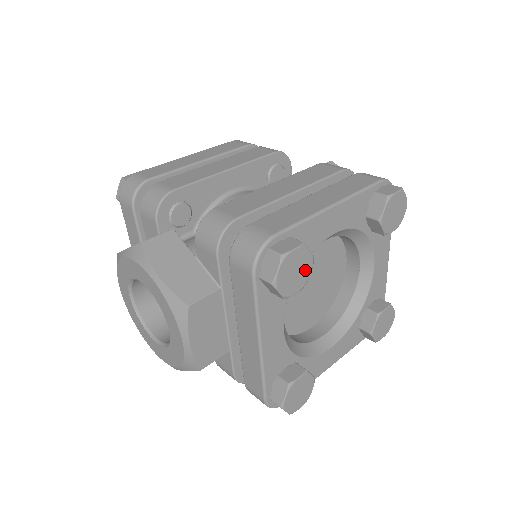
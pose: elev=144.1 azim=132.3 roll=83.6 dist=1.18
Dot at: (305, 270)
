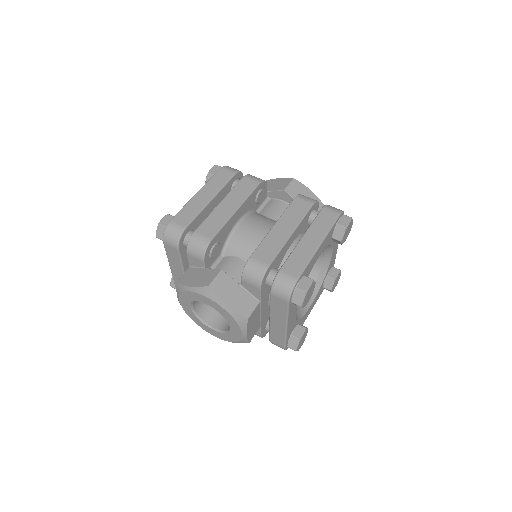
Dot at: (312, 290)
